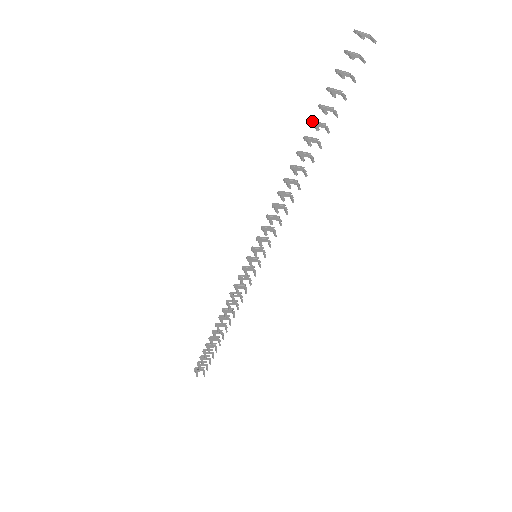
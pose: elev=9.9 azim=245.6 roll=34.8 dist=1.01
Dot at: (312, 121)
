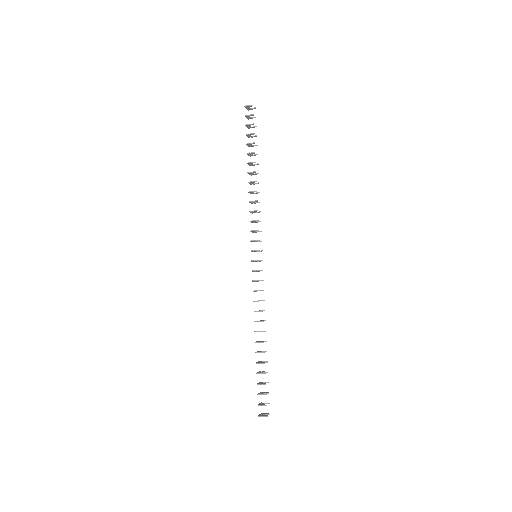
Dot at: (247, 153)
